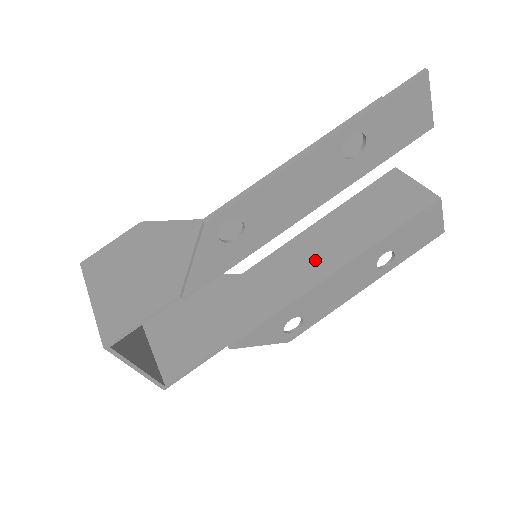
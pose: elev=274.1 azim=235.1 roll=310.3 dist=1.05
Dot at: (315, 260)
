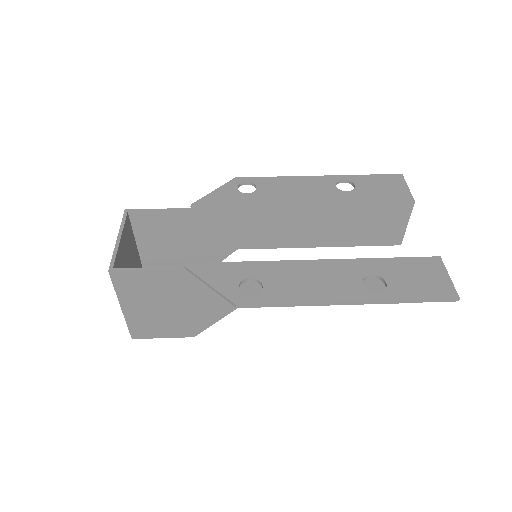
Dot at: occluded
